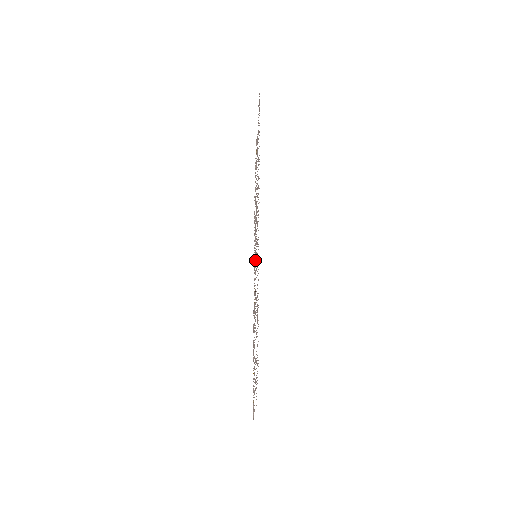
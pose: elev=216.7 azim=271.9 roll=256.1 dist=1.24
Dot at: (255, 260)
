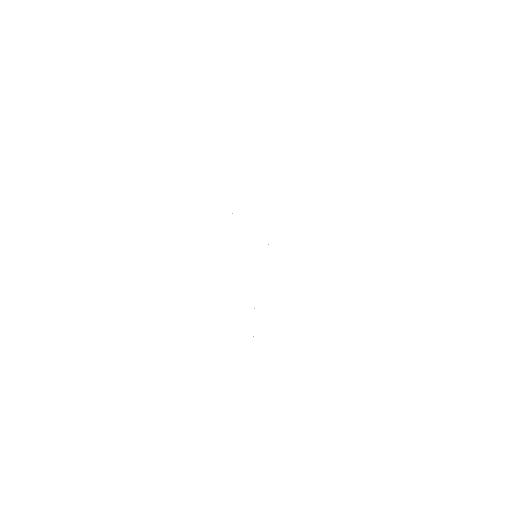
Dot at: occluded
